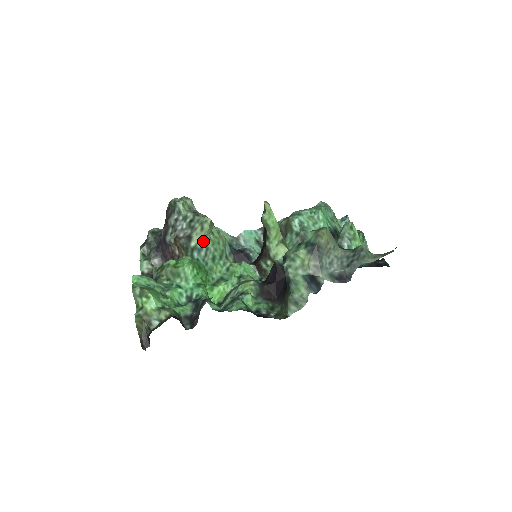
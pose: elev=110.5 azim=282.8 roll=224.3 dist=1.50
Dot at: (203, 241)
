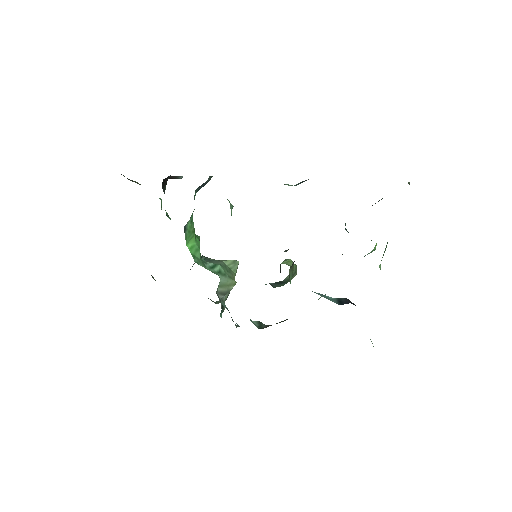
Dot at: (219, 261)
